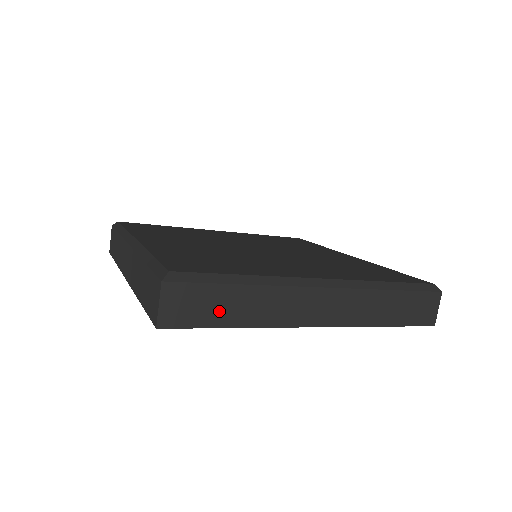
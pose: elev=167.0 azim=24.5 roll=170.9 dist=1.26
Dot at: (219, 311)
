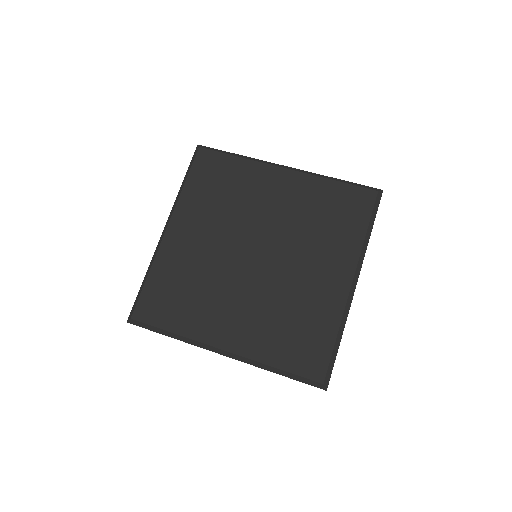
Dot at: occluded
